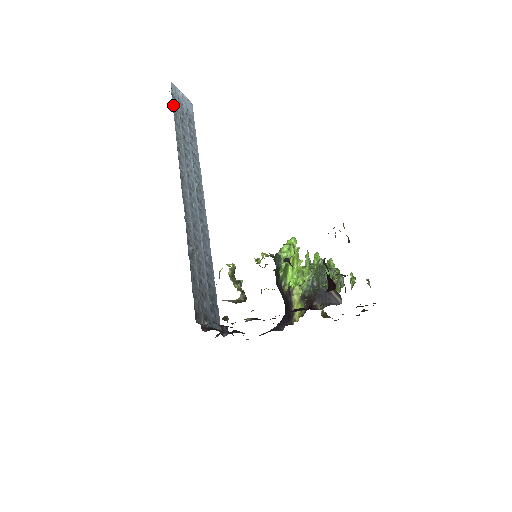
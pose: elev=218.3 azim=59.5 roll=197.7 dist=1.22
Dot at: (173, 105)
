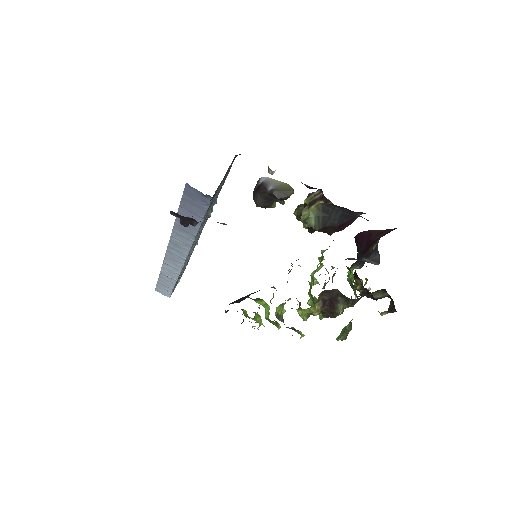
Dot at: (188, 261)
